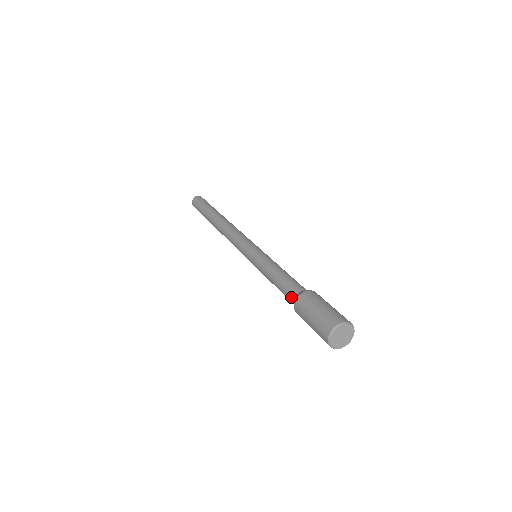
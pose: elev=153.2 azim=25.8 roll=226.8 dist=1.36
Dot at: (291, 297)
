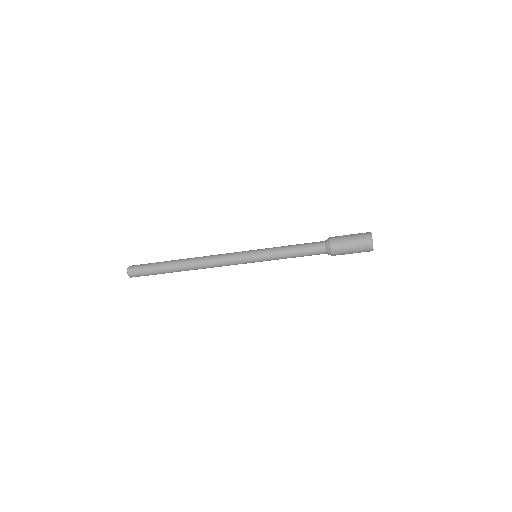
Dot at: (321, 242)
